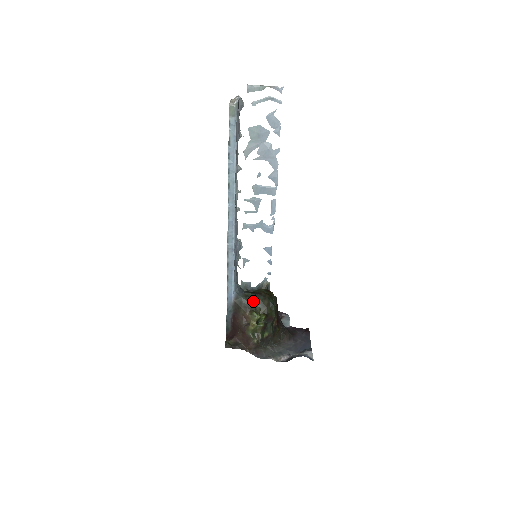
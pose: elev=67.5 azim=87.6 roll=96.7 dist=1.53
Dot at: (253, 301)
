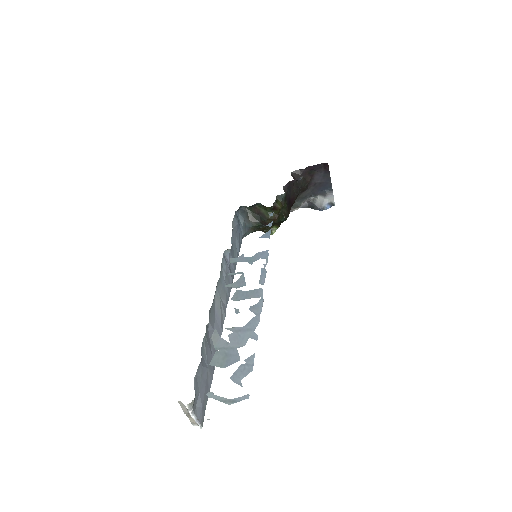
Dot at: (263, 228)
